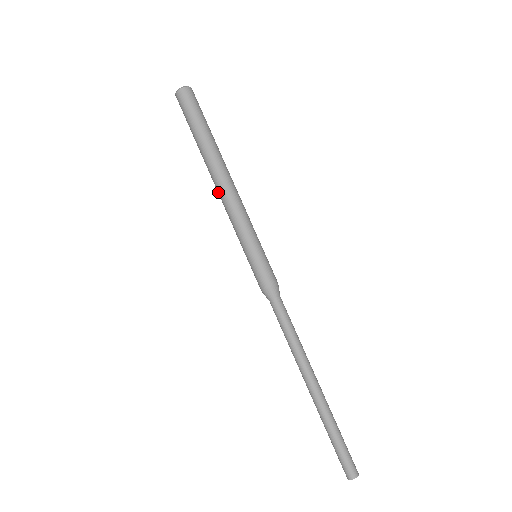
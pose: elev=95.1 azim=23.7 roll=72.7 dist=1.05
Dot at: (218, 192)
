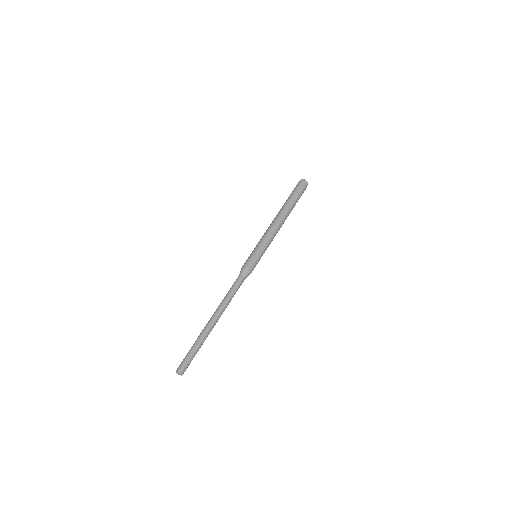
Dot at: (275, 221)
